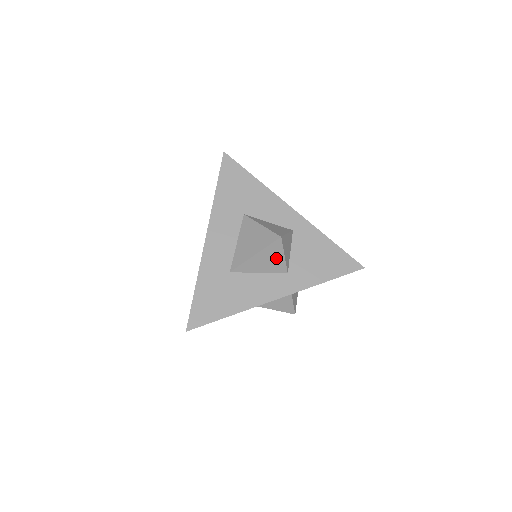
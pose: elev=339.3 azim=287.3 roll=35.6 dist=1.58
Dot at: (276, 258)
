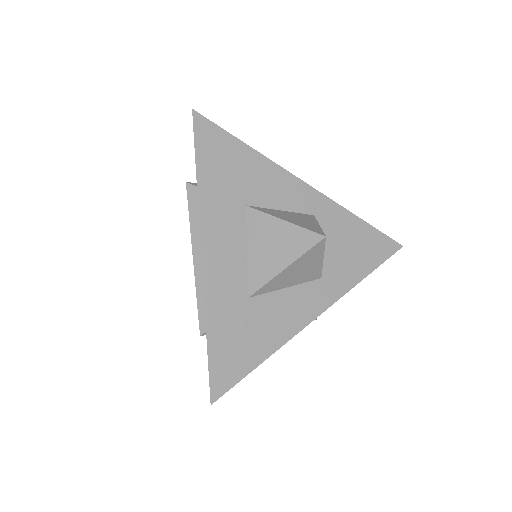
Dot at: (312, 264)
